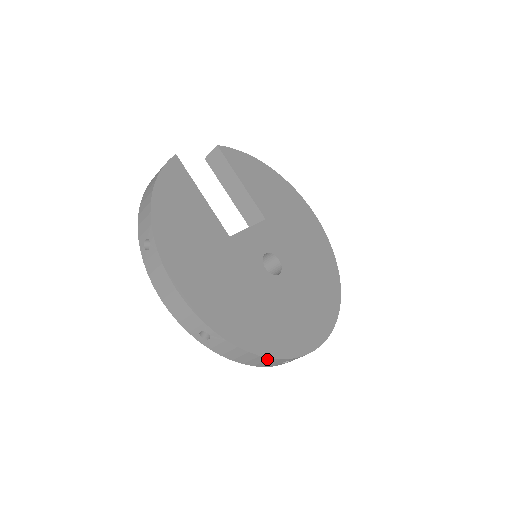
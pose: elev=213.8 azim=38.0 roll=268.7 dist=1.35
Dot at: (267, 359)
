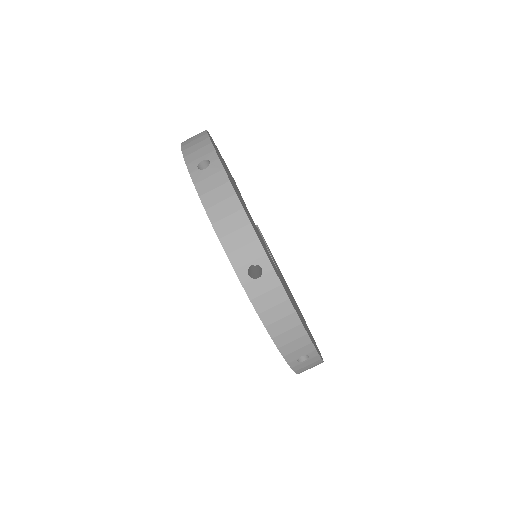
Dot at: (245, 224)
